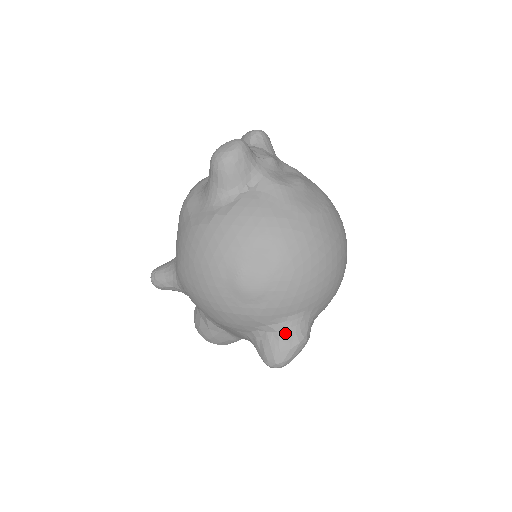
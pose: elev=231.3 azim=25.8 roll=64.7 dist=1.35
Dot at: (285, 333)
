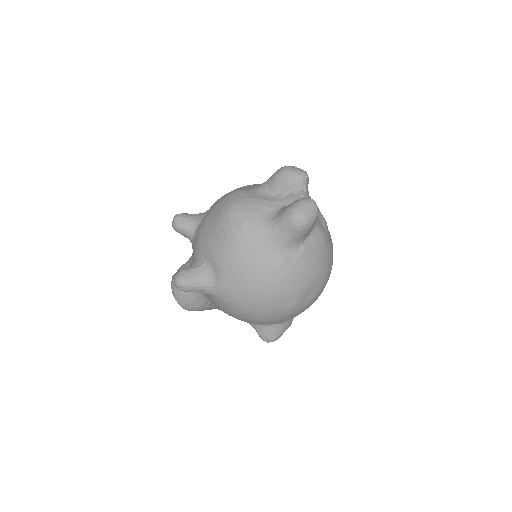
Dot at: (287, 324)
